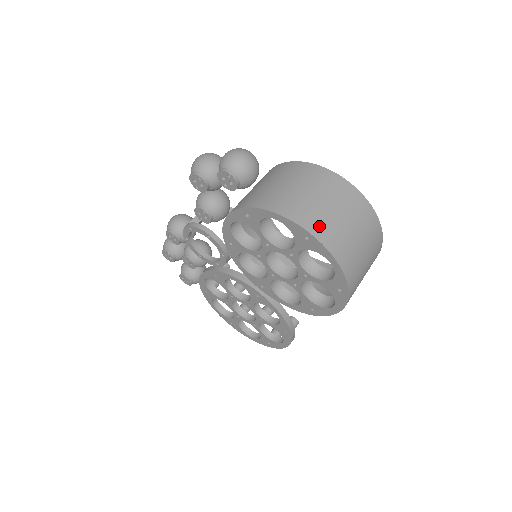
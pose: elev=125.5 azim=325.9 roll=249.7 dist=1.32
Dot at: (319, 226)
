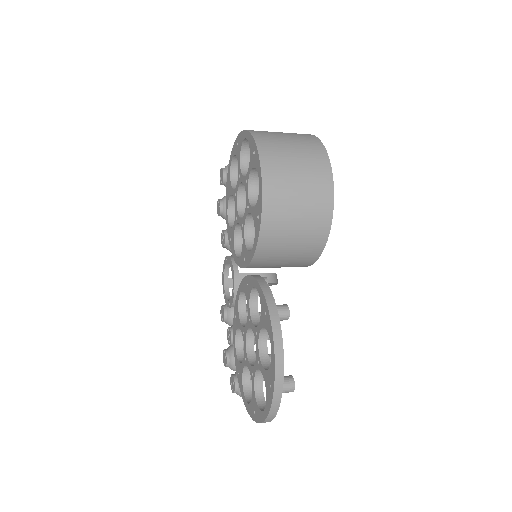
Dot at: occluded
